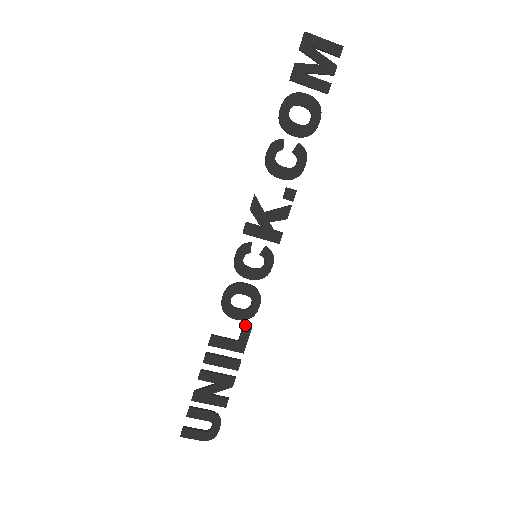
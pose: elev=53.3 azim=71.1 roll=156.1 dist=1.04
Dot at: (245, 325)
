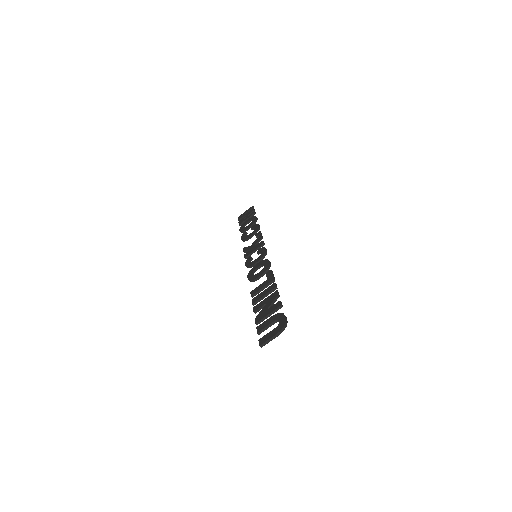
Dot at: (267, 273)
